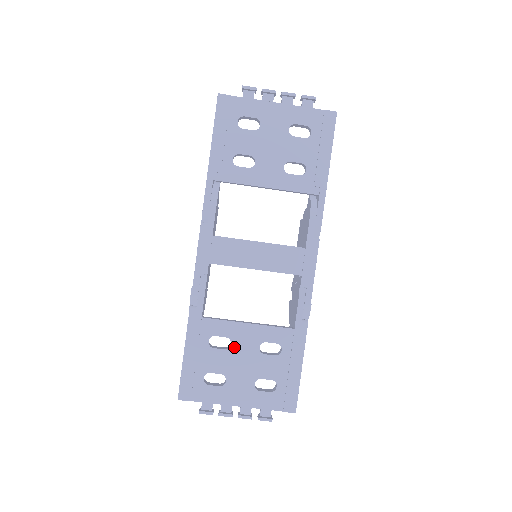
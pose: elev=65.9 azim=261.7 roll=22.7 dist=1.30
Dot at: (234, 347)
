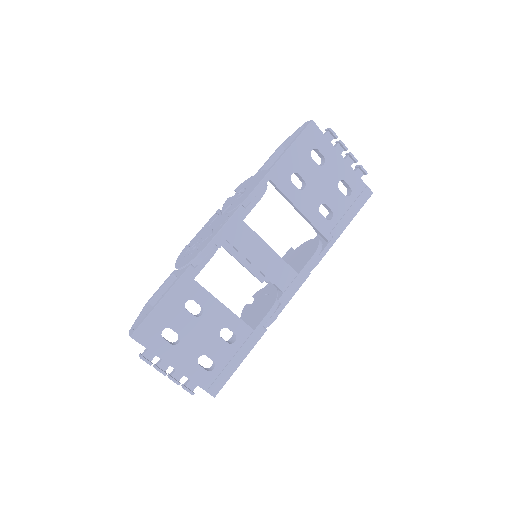
Dot at: (203, 318)
